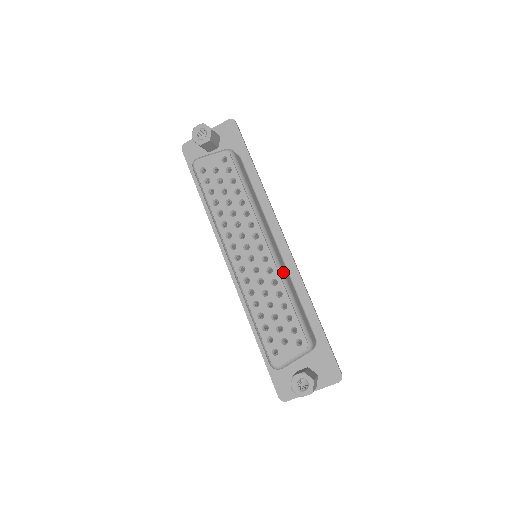
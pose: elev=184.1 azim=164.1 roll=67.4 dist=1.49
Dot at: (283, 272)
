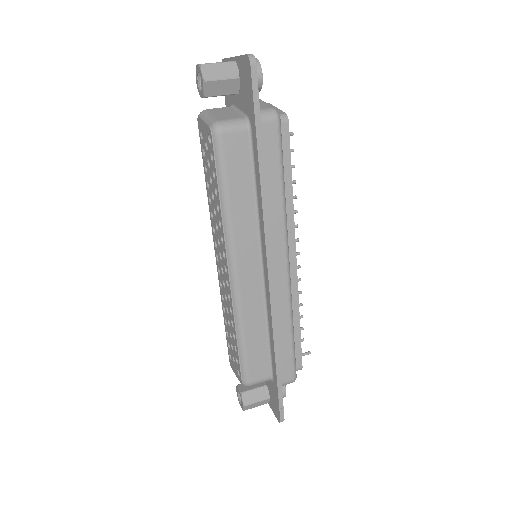
Dot at: (240, 308)
